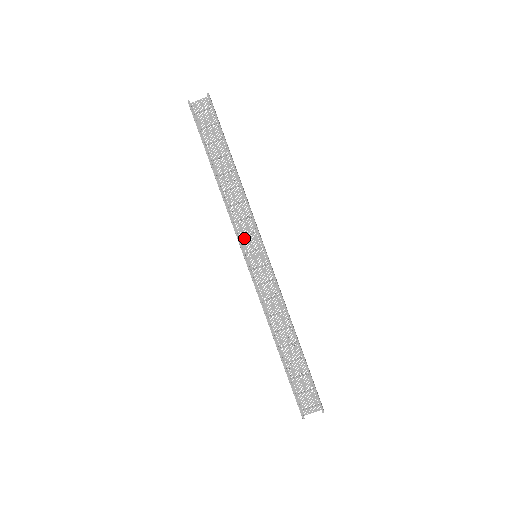
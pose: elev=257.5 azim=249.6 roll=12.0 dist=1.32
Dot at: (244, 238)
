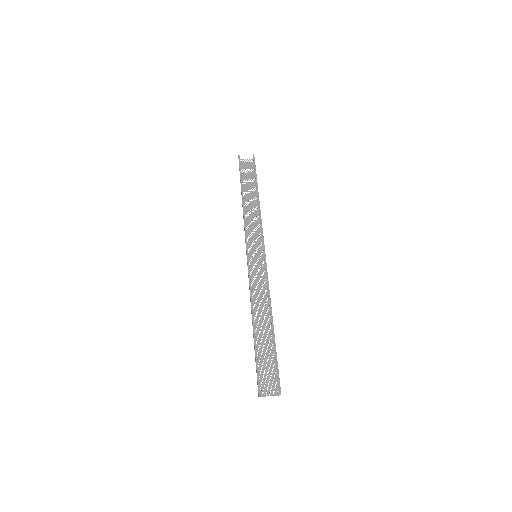
Dot at: (250, 243)
